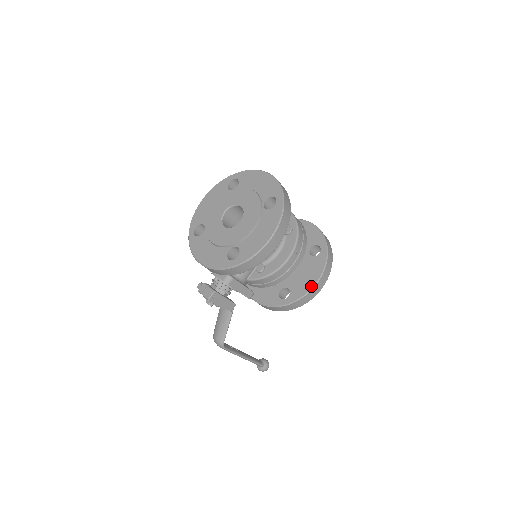
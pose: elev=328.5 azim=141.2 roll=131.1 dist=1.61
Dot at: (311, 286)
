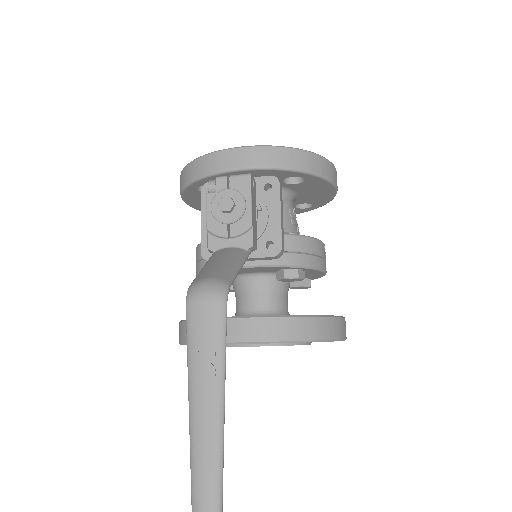
Dot at: occluded
